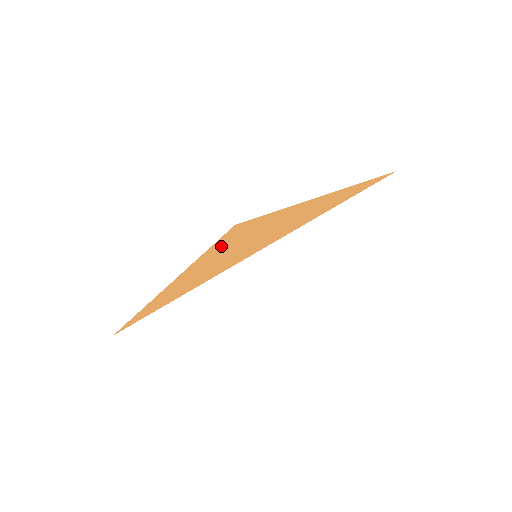
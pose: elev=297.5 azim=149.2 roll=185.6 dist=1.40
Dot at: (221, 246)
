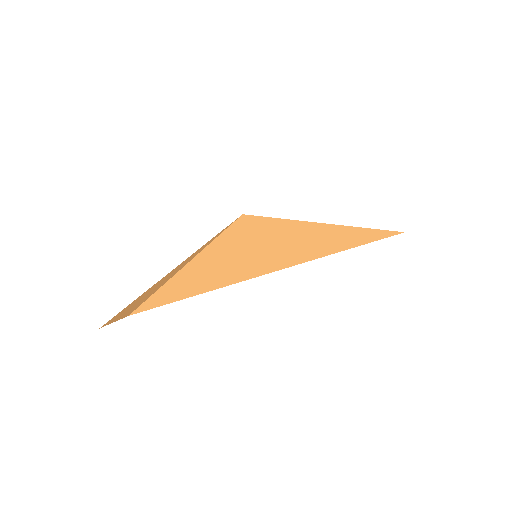
Dot at: (237, 238)
